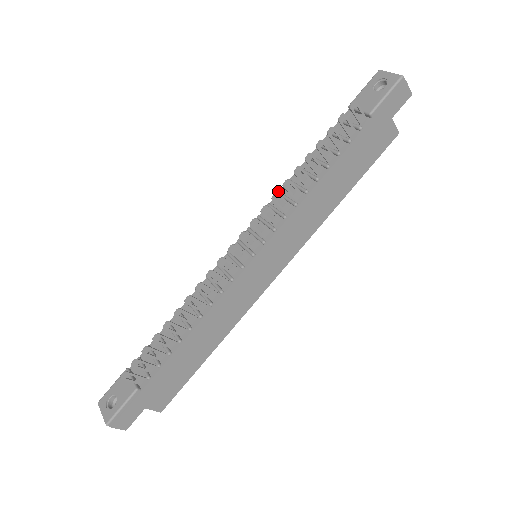
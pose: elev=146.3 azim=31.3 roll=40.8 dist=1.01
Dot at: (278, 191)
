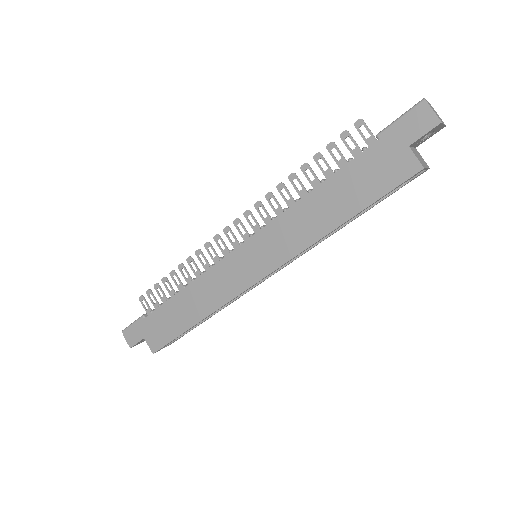
Dot at: occluded
